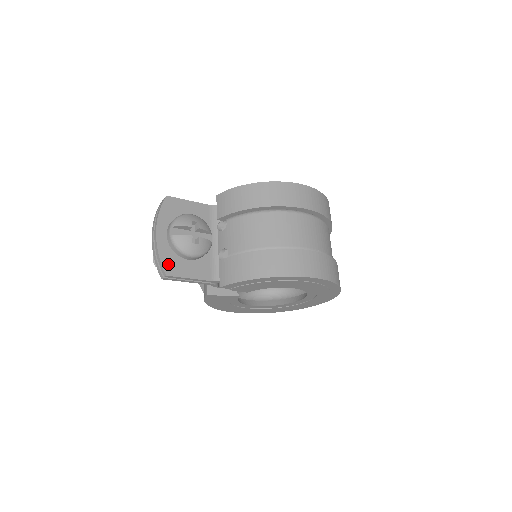
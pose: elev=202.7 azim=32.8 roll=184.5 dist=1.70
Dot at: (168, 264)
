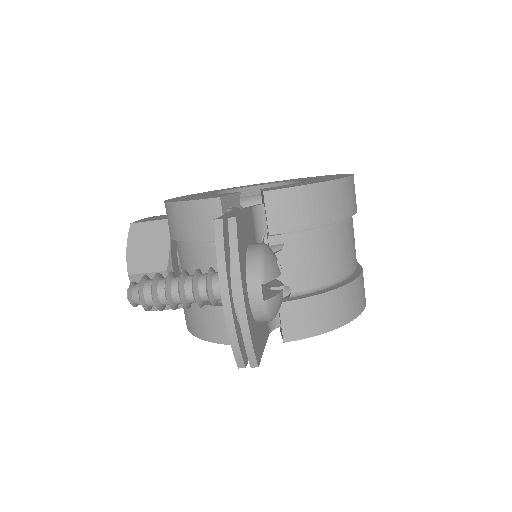
Dot at: (256, 346)
